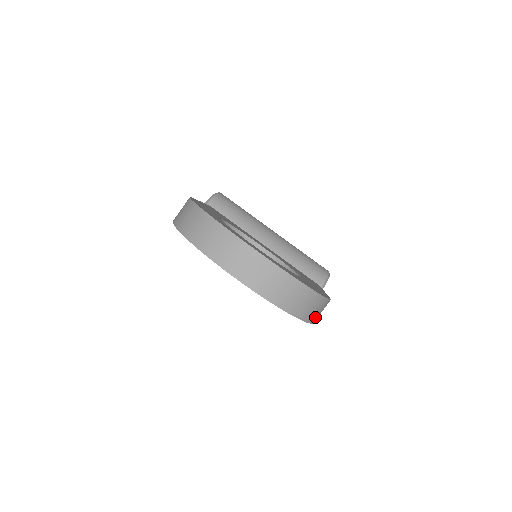
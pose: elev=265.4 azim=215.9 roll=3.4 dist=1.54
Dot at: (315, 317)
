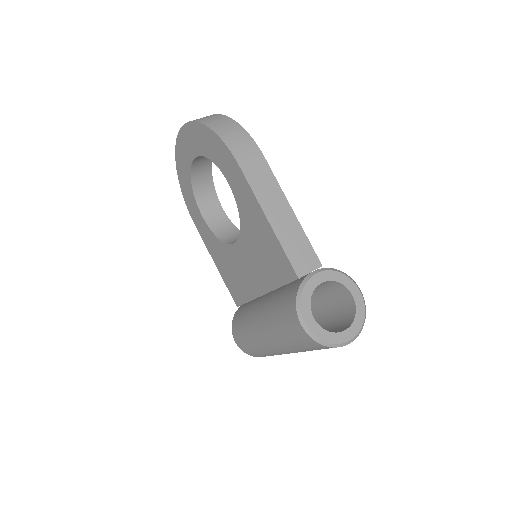
Dot at: (229, 139)
